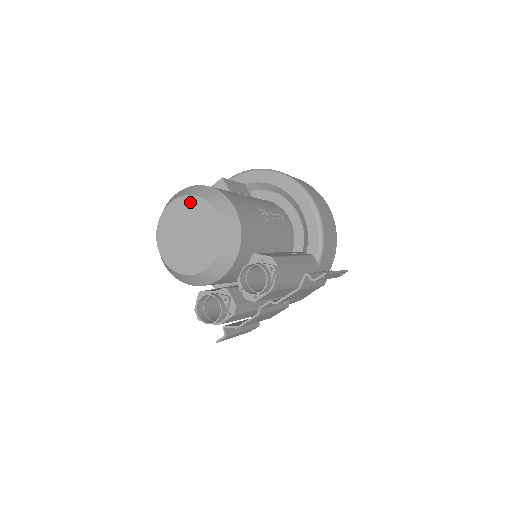
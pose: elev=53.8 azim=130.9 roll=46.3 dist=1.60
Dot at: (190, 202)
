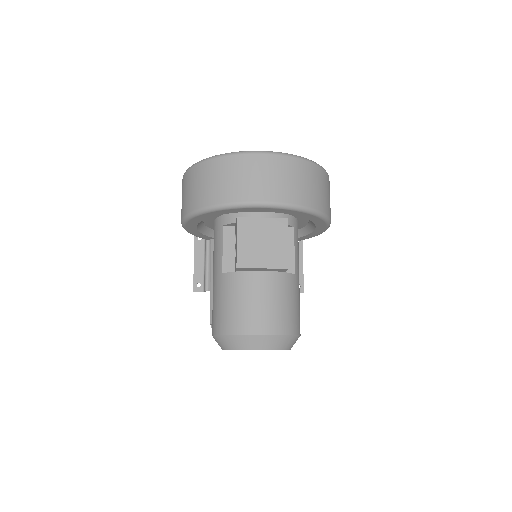
Dot at: occluded
